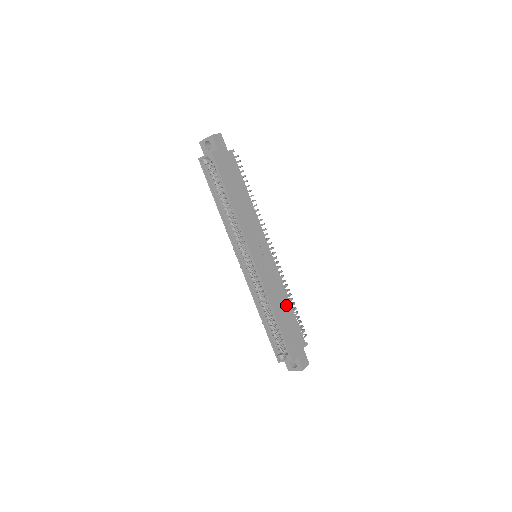
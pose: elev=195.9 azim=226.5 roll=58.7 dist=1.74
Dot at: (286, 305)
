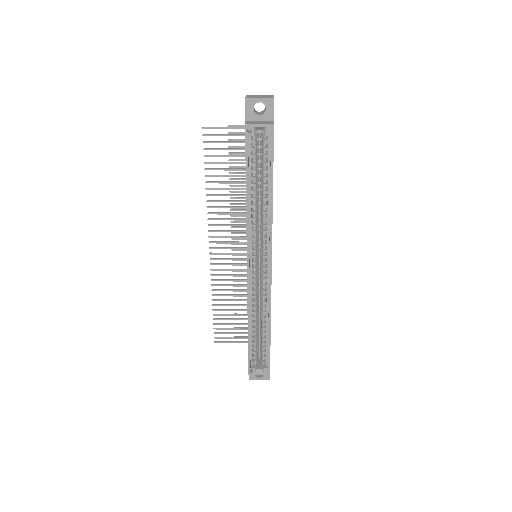
Dot at: occluded
